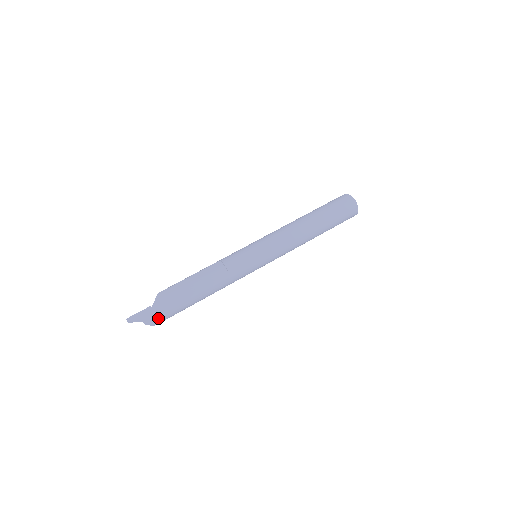
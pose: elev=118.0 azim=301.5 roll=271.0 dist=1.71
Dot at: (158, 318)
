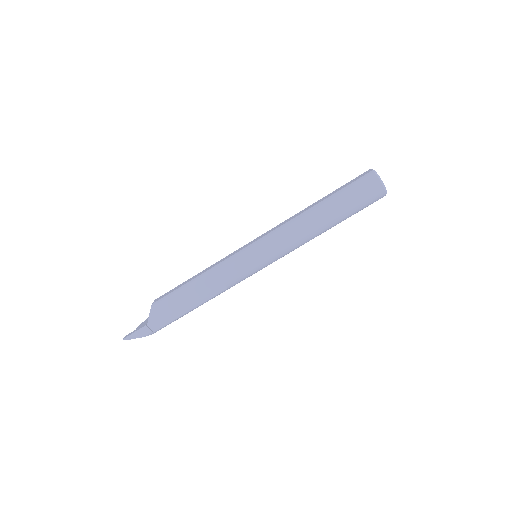
Dot at: occluded
